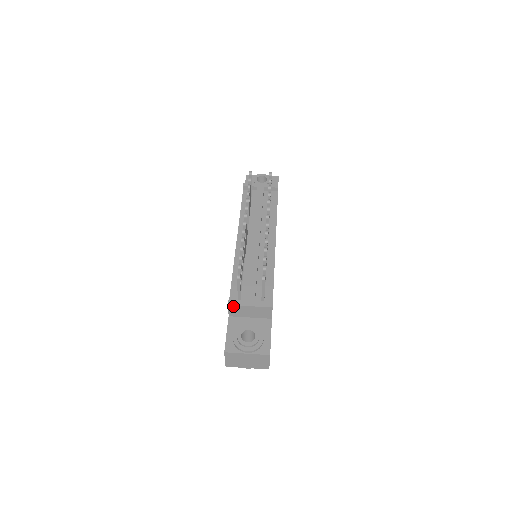
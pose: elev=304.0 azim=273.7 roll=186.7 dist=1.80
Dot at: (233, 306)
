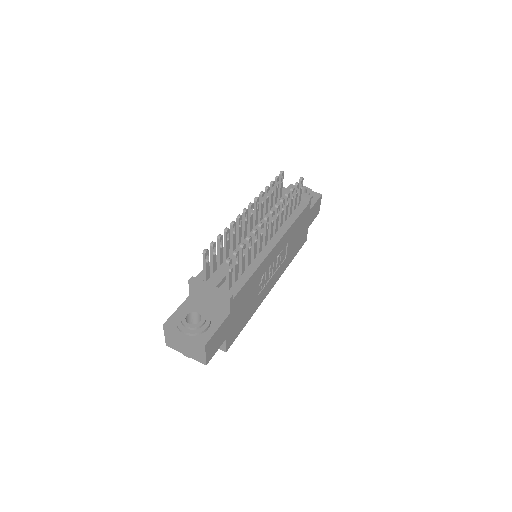
Dot at: (193, 283)
